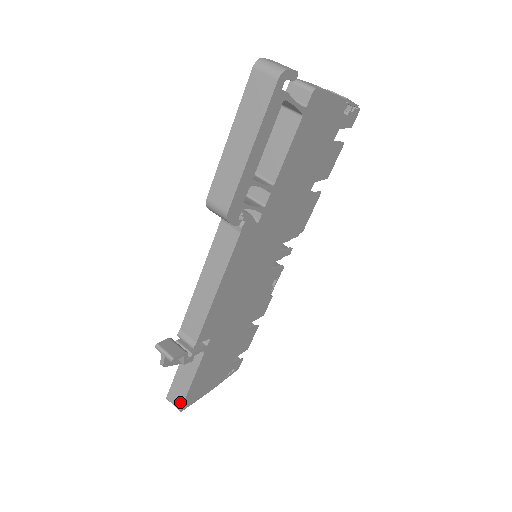
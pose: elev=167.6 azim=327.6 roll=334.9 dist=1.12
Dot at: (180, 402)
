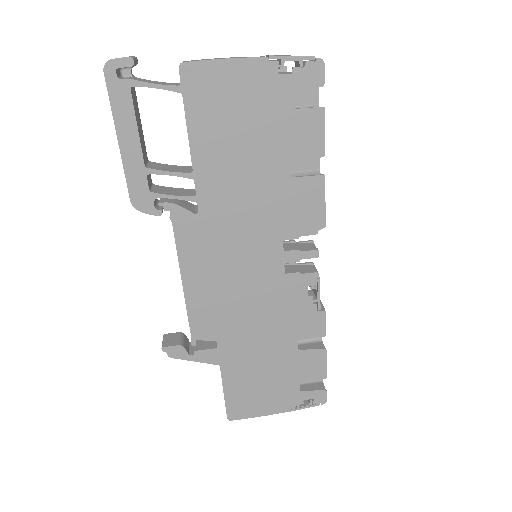
Dot at: (226, 409)
